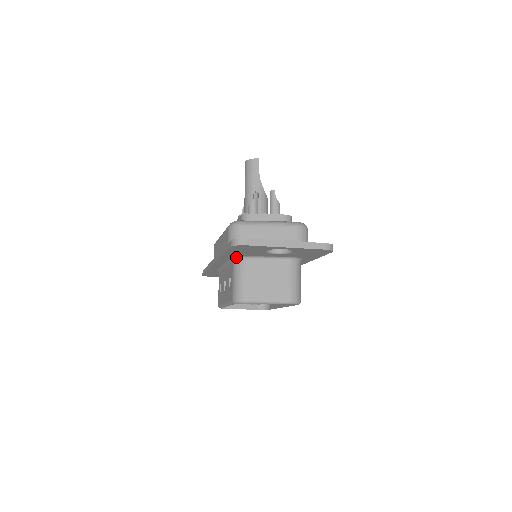
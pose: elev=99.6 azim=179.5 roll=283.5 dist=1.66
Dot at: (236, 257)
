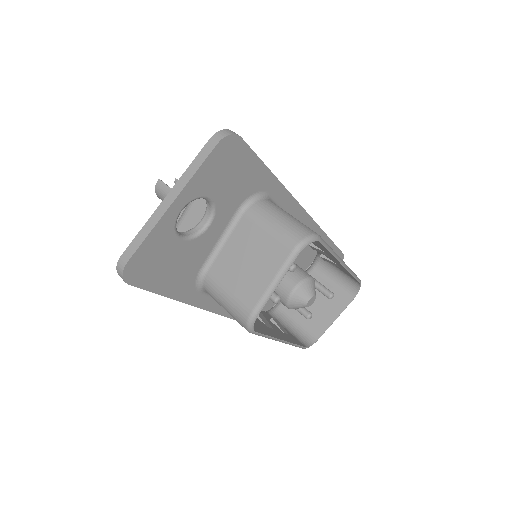
Dot at: (198, 285)
